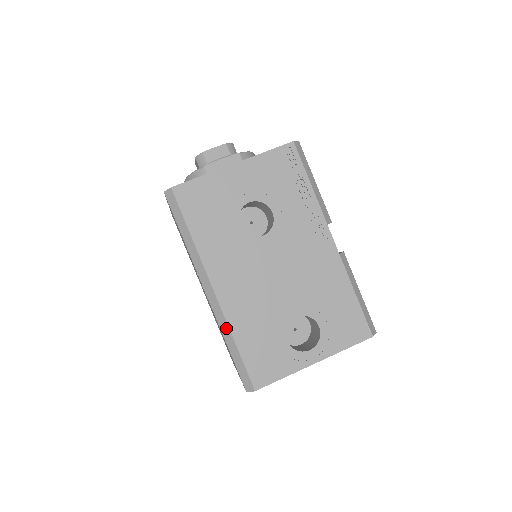
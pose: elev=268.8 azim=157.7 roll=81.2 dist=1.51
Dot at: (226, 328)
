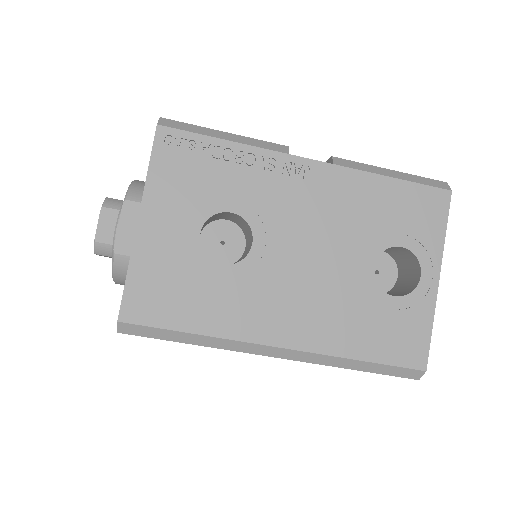
Dot at: (334, 360)
